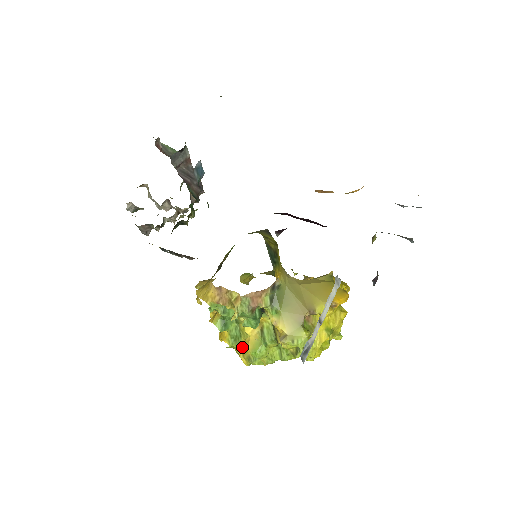
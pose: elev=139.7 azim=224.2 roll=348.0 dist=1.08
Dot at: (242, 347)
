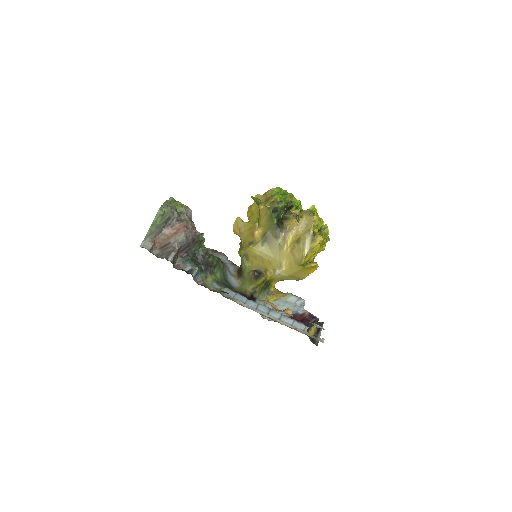
Dot at: occluded
